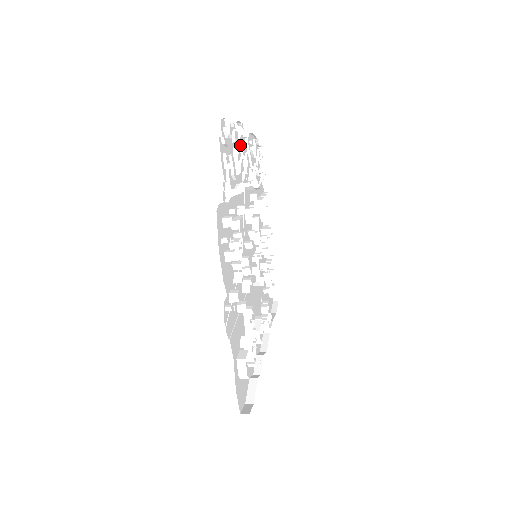
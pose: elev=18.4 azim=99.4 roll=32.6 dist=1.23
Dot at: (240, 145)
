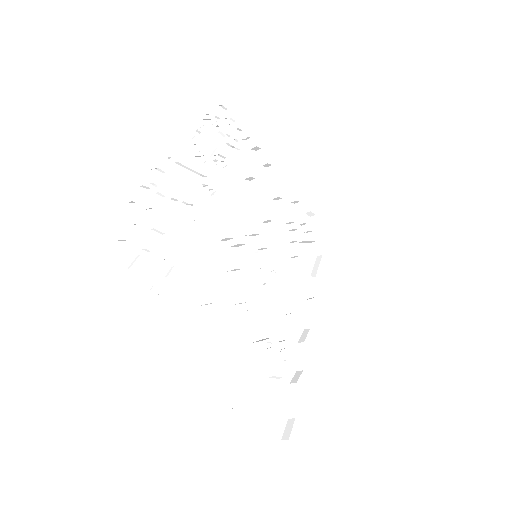
Dot at: (163, 196)
